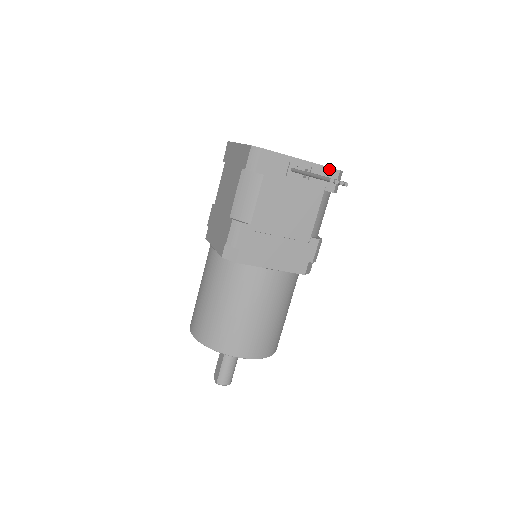
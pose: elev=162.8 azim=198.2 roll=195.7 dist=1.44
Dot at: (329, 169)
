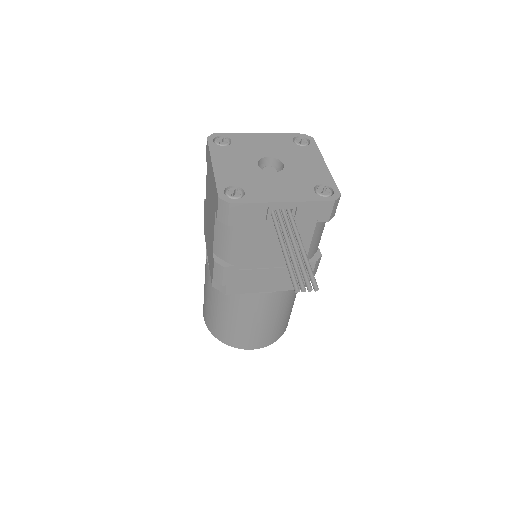
Dot at: (320, 203)
